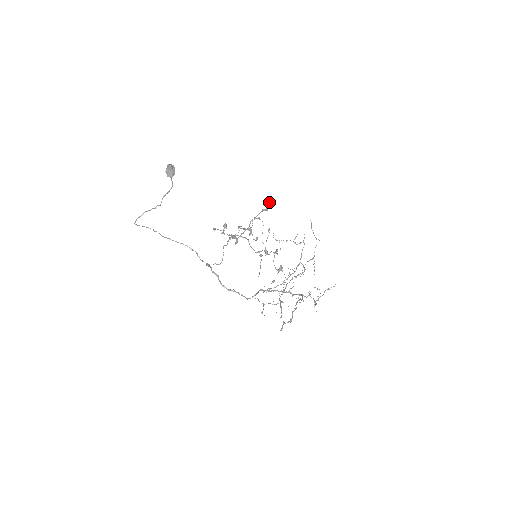
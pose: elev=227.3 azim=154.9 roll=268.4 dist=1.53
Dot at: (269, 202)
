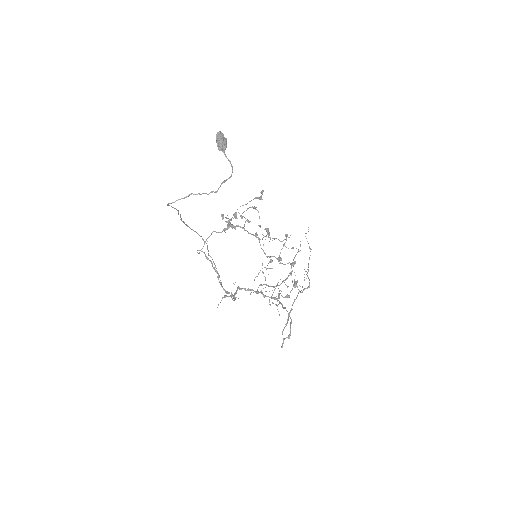
Dot at: occluded
